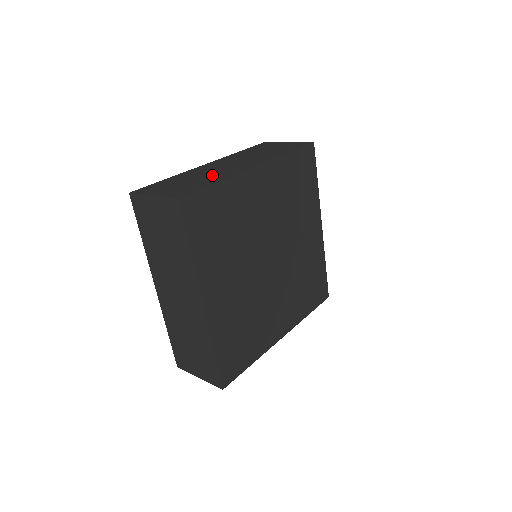
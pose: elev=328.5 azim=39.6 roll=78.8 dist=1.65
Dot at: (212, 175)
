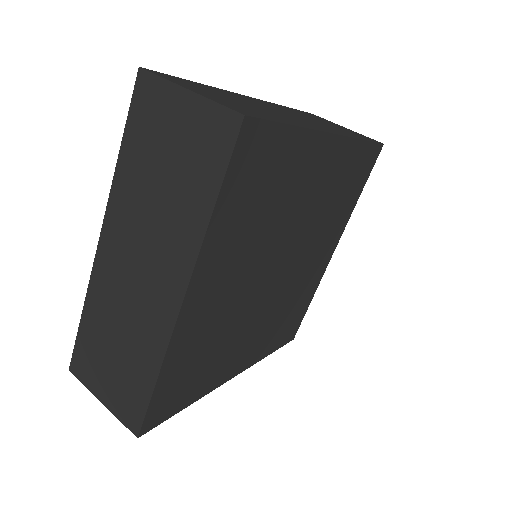
Dot at: (274, 112)
